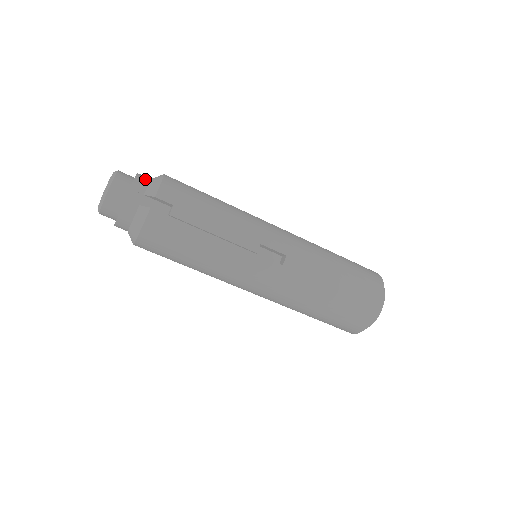
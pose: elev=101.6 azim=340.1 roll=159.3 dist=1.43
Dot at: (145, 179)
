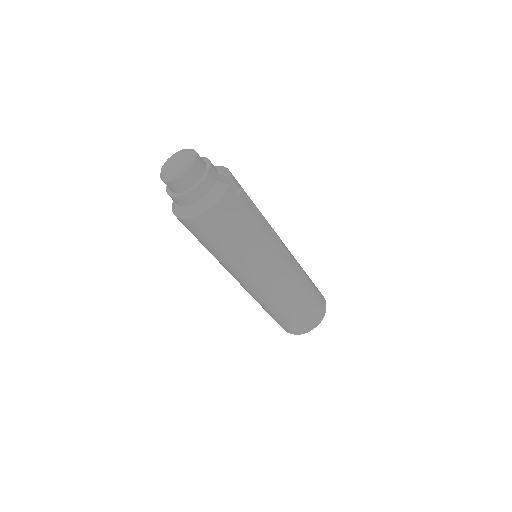
Dot at: occluded
